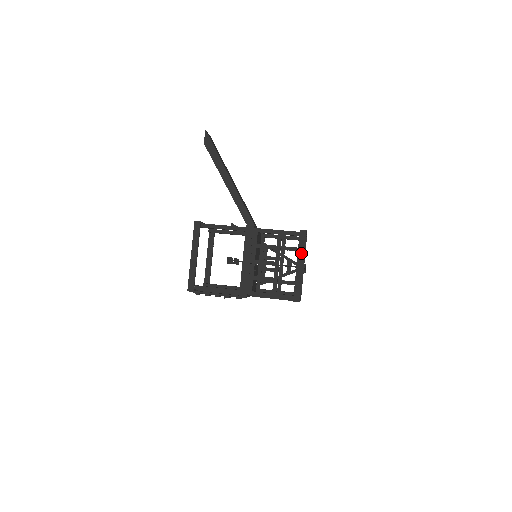
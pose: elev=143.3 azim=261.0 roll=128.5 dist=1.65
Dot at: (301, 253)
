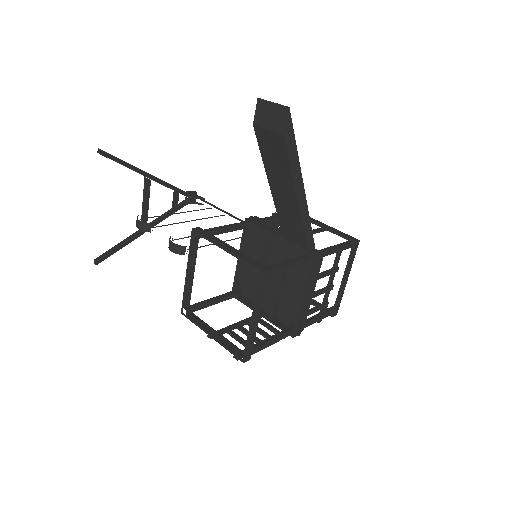
Dot at: (350, 266)
